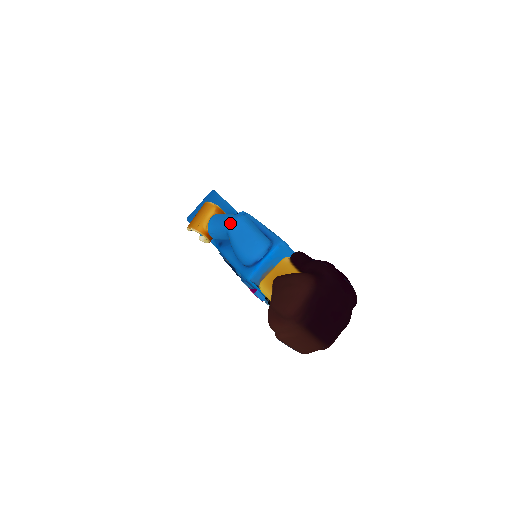
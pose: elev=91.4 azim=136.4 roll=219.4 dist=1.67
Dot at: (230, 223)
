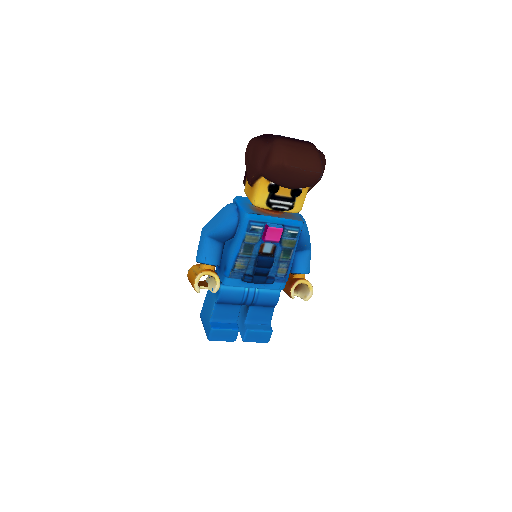
Dot at: (202, 234)
